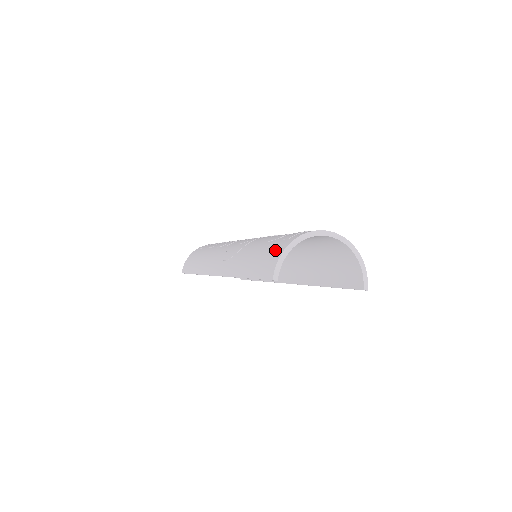
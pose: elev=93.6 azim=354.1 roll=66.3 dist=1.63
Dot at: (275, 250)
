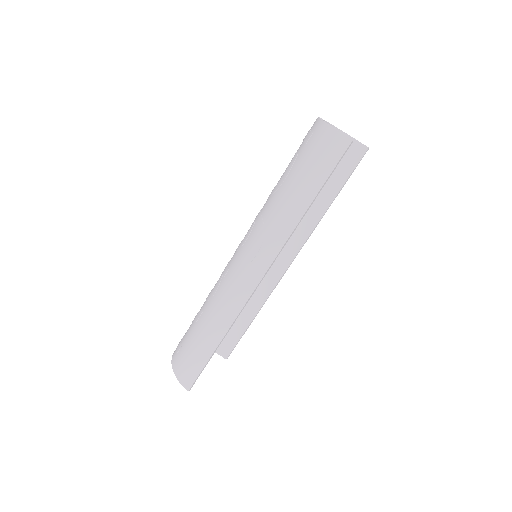
Dot at: (318, 142)
